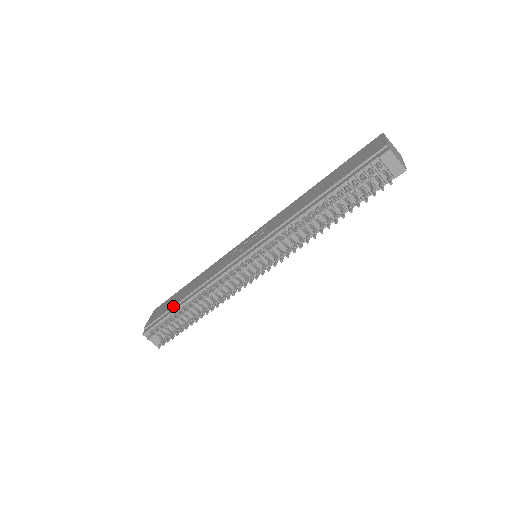
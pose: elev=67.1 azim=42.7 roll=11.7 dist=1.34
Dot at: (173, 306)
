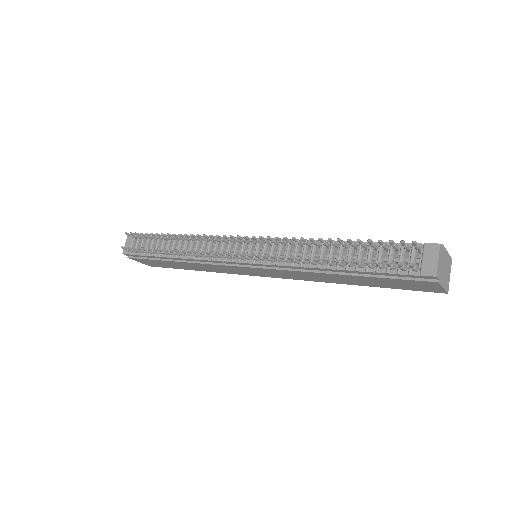
Dot at: occluded
